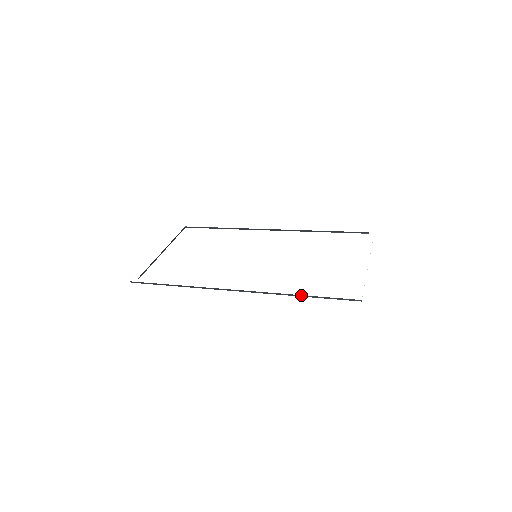
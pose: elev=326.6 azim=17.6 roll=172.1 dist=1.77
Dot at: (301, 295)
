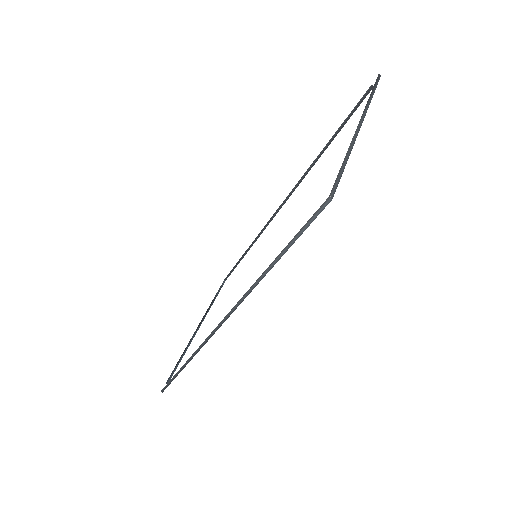
Dot at: (266, 270)
